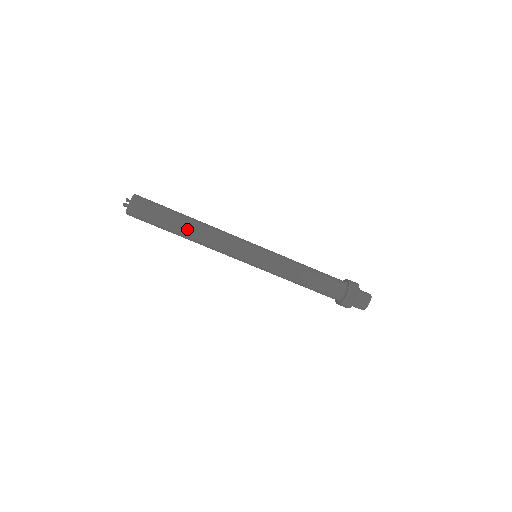
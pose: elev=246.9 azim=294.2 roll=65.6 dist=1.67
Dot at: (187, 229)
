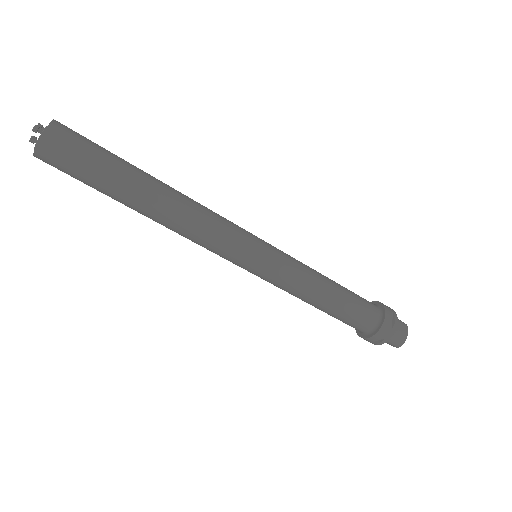
Dot at: (154, 189)
